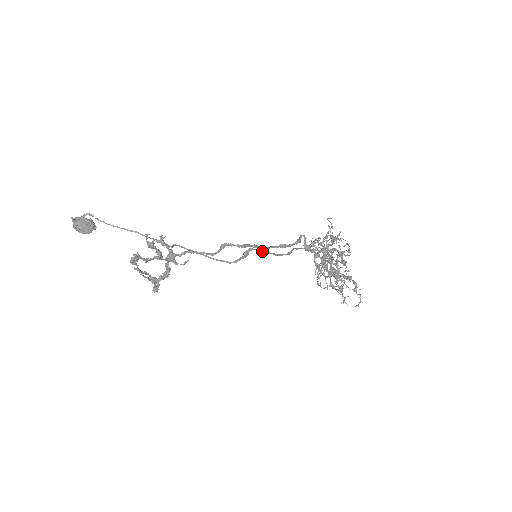
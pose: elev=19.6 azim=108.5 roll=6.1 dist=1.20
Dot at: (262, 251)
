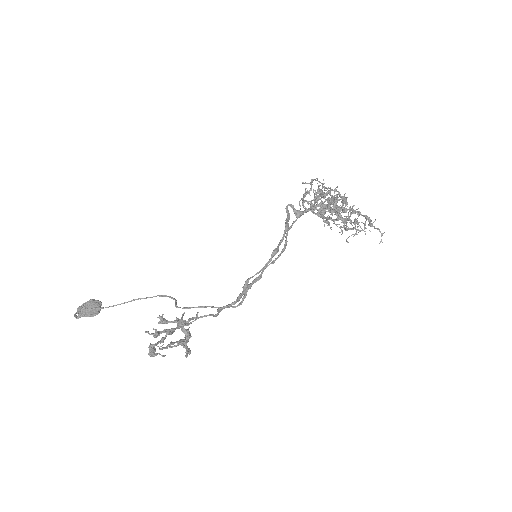
Dot at: (258, 273)
